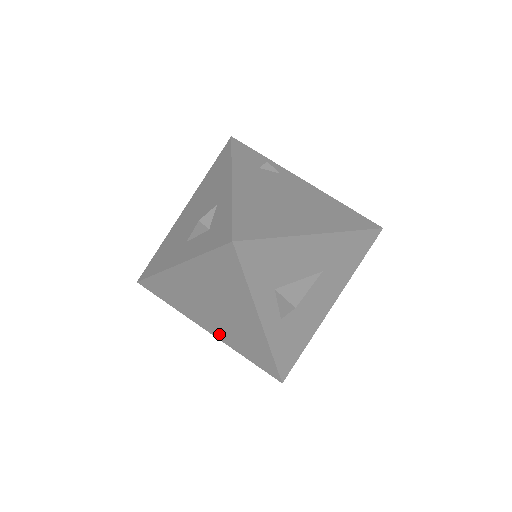
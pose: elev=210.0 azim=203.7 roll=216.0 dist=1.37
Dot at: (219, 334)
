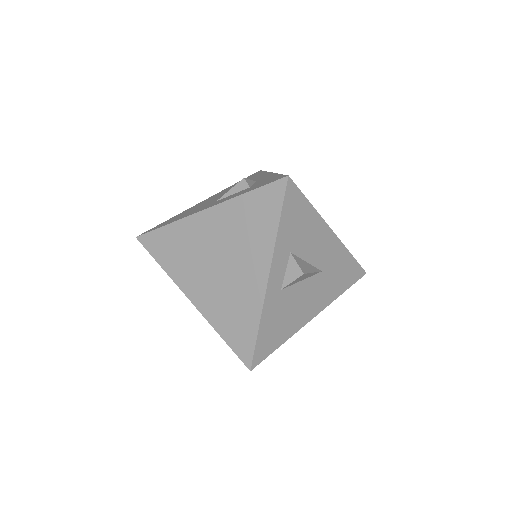
Dot at: (204, 303)
